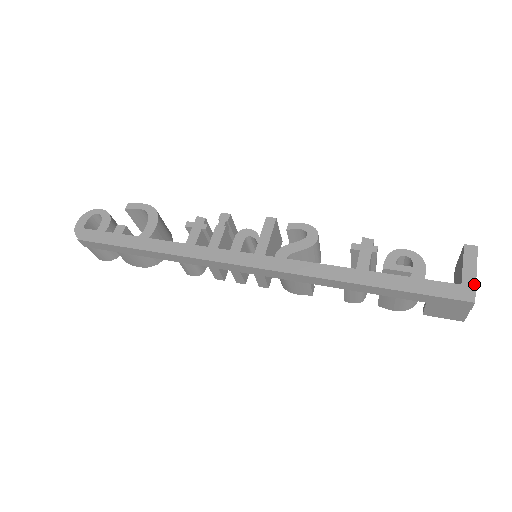
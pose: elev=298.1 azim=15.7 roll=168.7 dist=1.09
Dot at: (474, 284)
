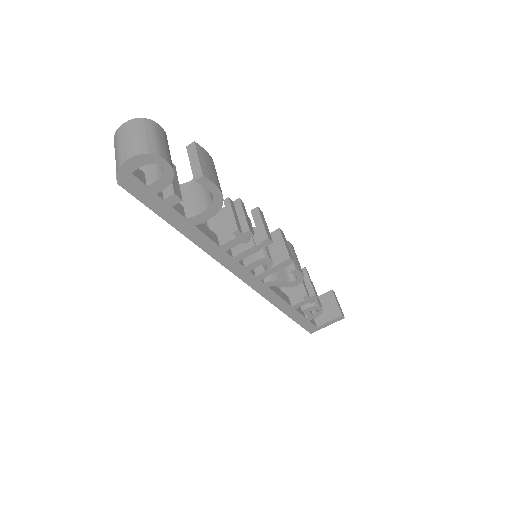
Dot at: occluded
